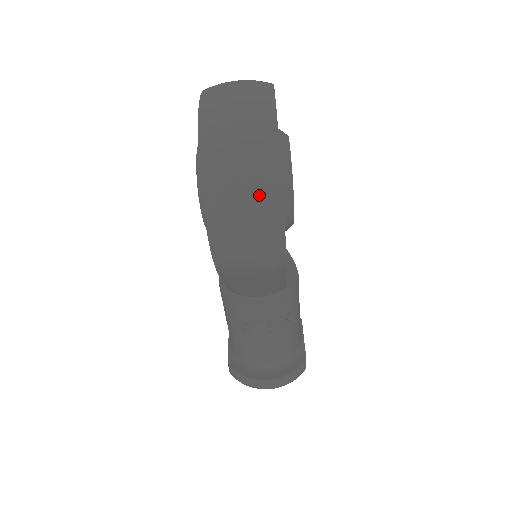
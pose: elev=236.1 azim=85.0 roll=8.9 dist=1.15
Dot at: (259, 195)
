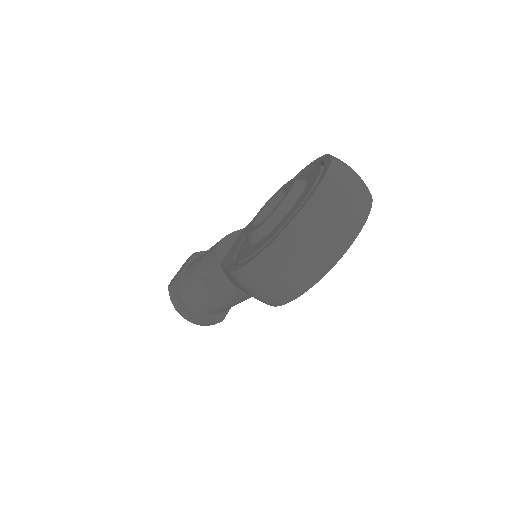
Dot at: (299, 278)
